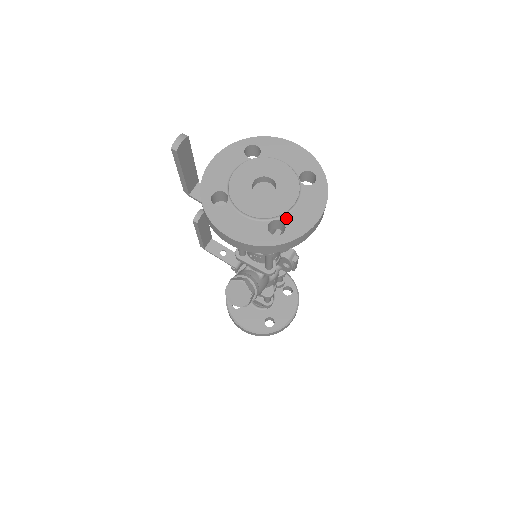
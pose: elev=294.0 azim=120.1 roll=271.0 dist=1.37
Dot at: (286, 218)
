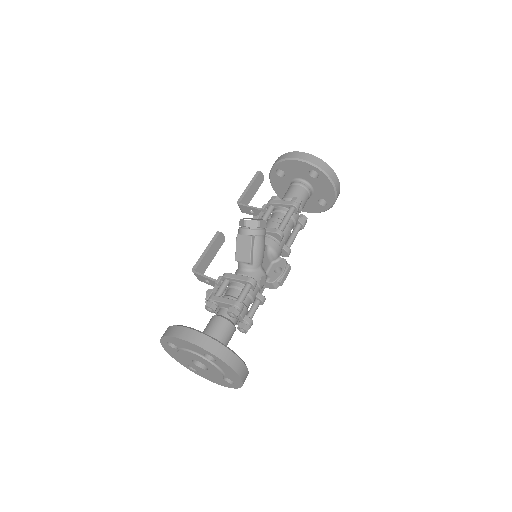
Dot at: occluded
